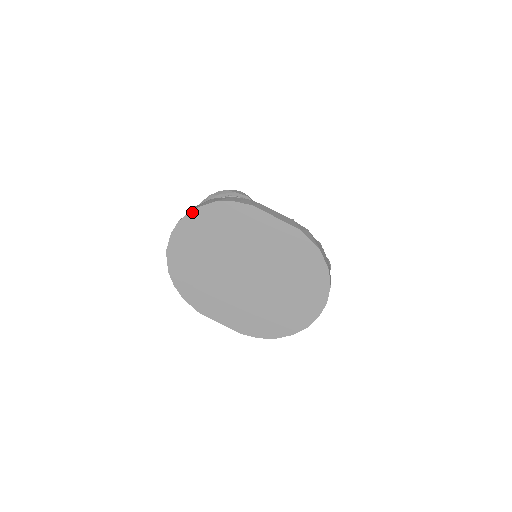
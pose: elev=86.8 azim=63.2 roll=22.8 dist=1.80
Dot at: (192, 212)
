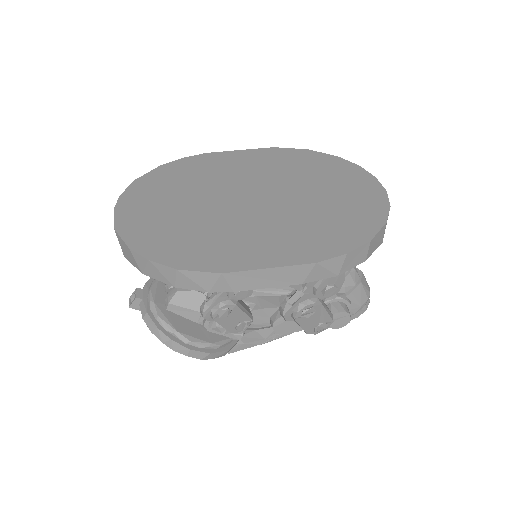
Dot at: (135, 182)
